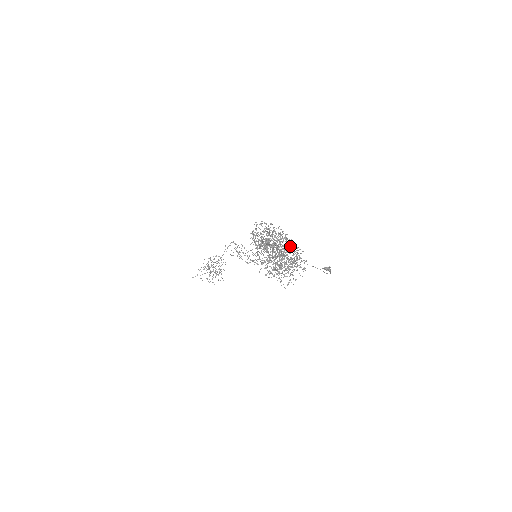
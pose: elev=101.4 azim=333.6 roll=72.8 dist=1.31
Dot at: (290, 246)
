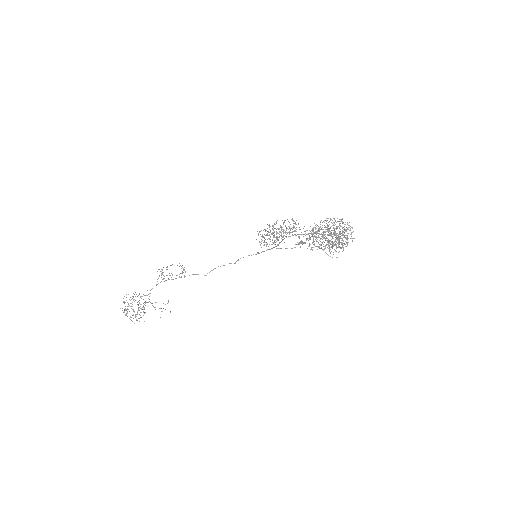
Dot at: (349, 222)
